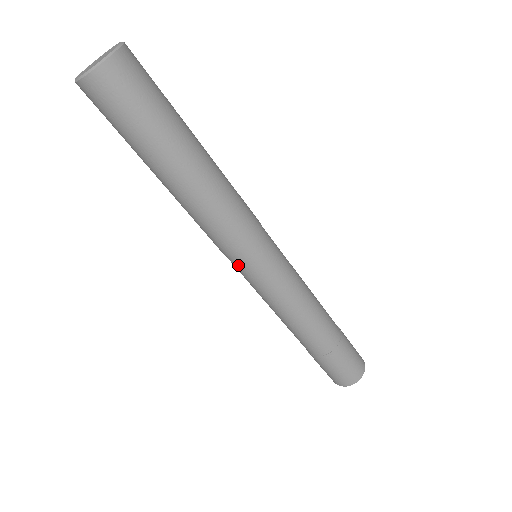
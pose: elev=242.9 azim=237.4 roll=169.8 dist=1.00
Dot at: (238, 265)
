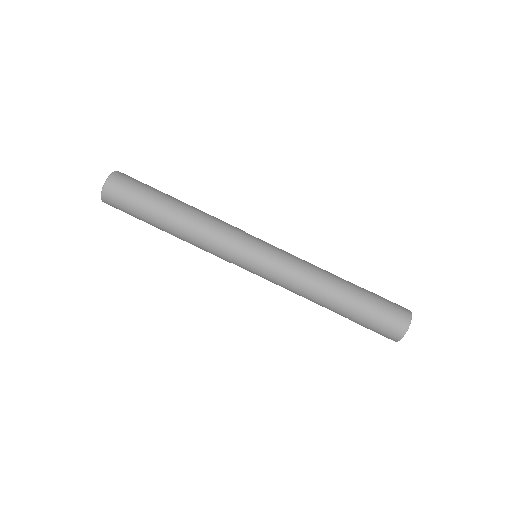
Dot at: occluded
